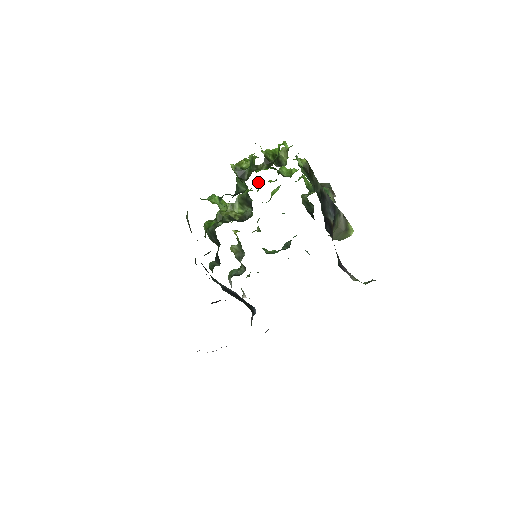
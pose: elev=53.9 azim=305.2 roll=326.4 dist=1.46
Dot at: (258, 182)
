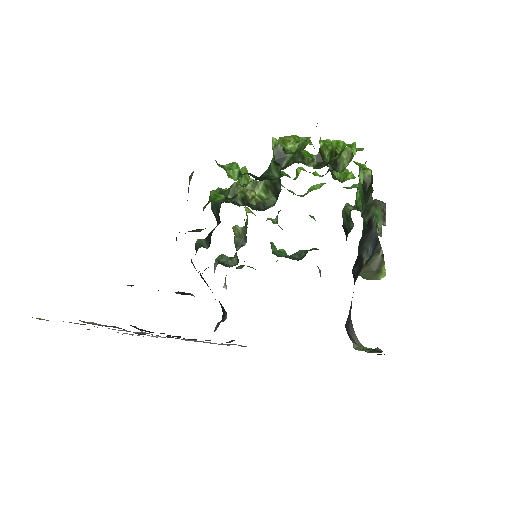
Dot at: (300, 169)
